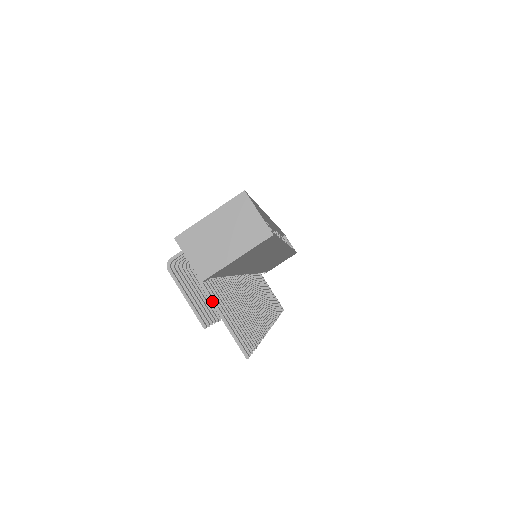
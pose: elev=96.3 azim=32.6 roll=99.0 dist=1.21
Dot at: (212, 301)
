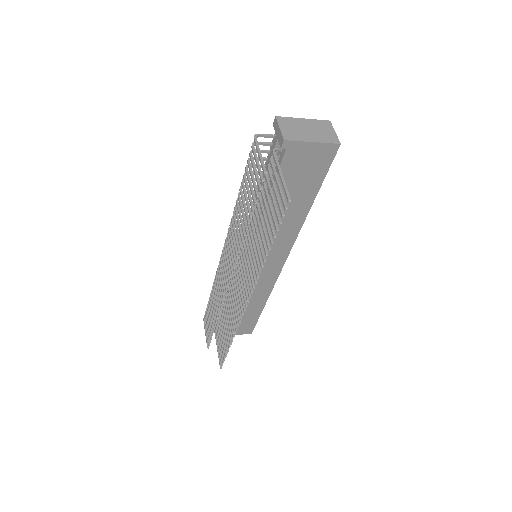
Dot at: (278, 163)
